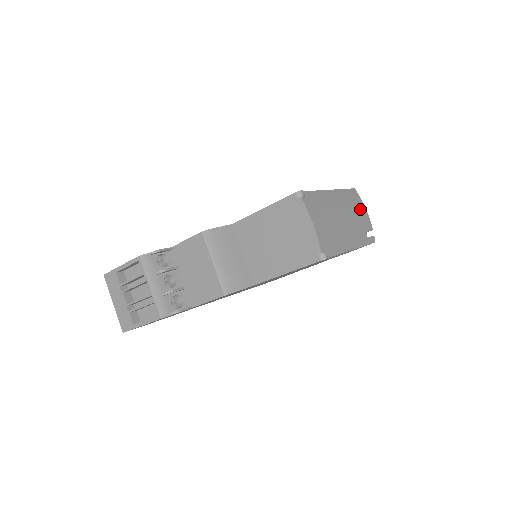
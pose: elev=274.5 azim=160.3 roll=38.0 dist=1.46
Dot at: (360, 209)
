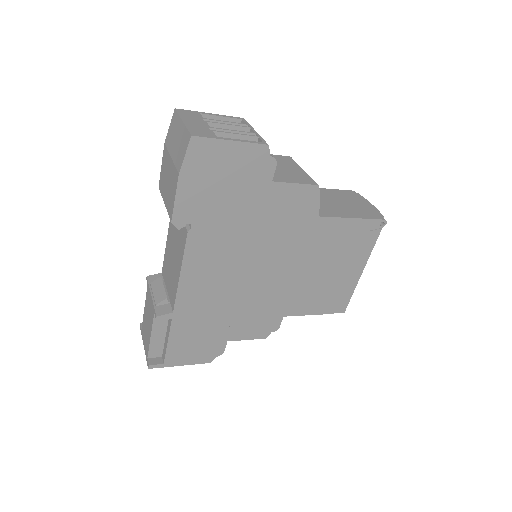
Dot at: occluded
